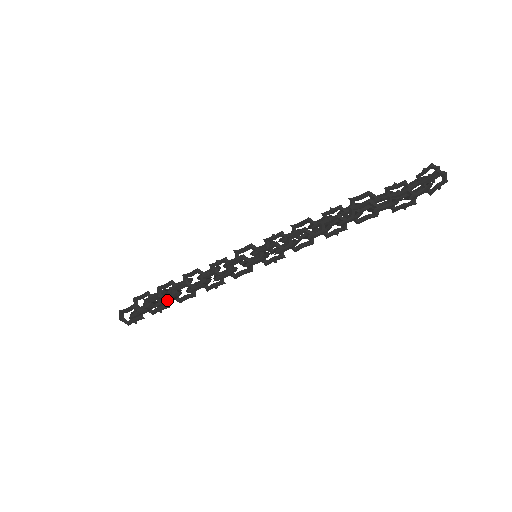
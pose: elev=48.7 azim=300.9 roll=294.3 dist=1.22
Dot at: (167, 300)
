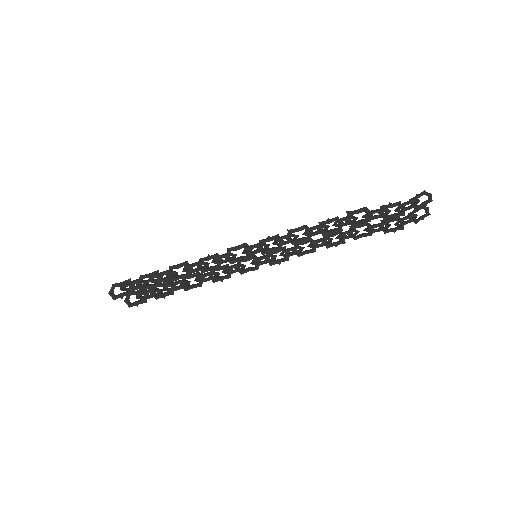
Dot at: (162, 272)
